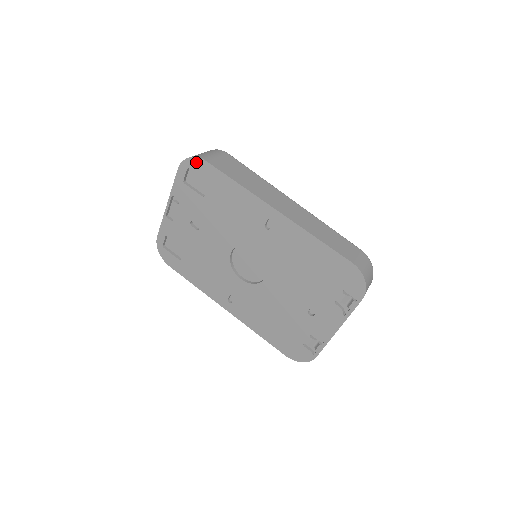
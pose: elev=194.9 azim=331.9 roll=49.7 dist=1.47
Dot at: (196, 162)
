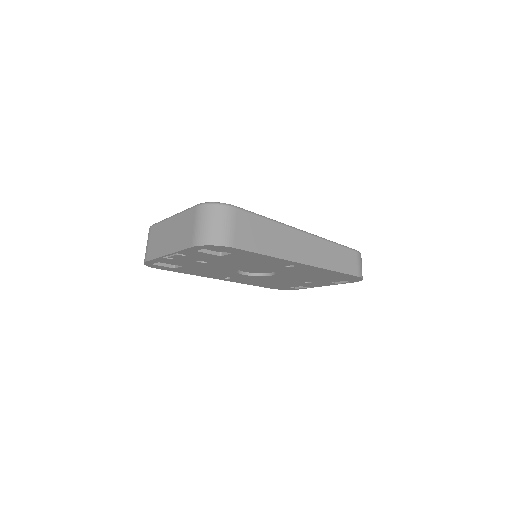
Dot at: (220, 247)
